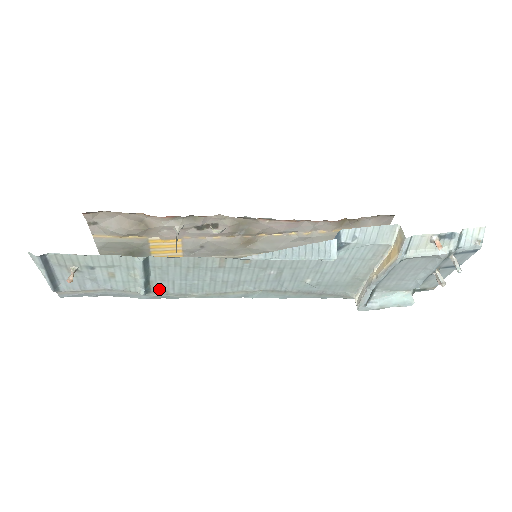
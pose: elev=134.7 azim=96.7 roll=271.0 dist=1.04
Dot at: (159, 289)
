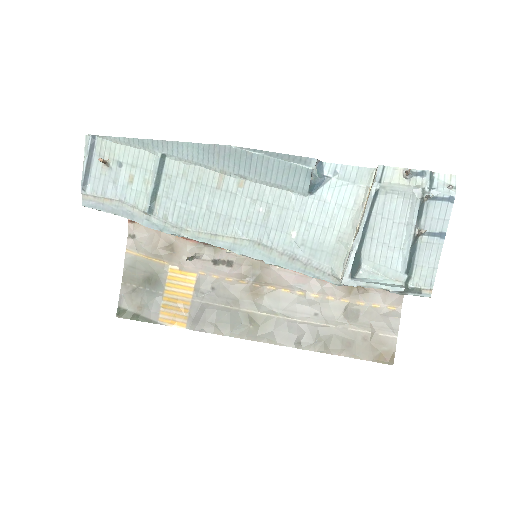
Dot at: (161, 212)
